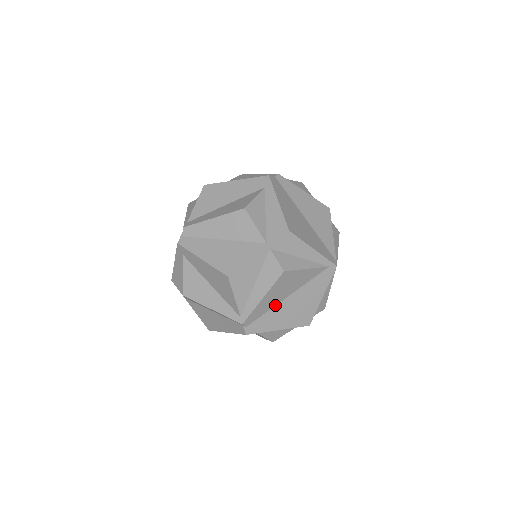
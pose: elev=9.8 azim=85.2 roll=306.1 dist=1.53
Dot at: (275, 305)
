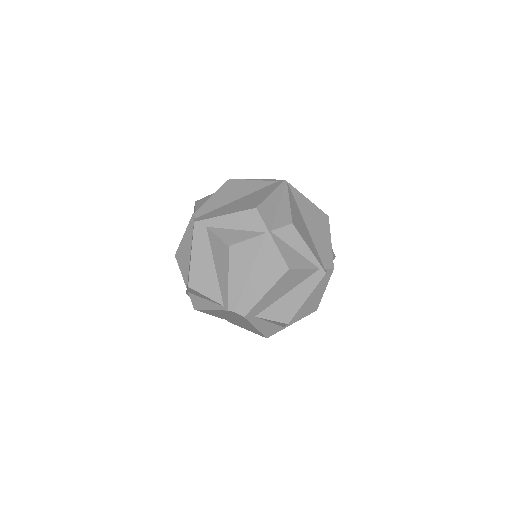
Dot at: (226, 205)
